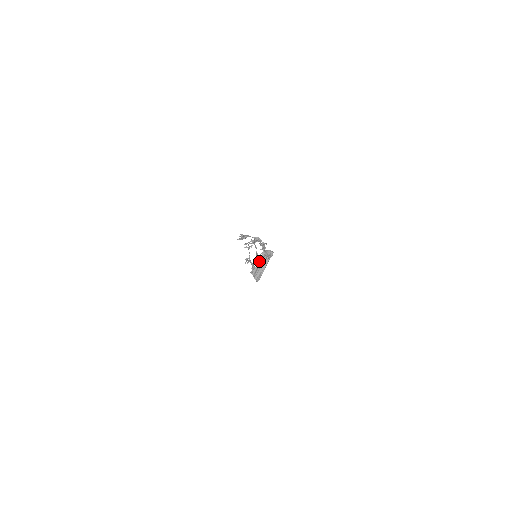
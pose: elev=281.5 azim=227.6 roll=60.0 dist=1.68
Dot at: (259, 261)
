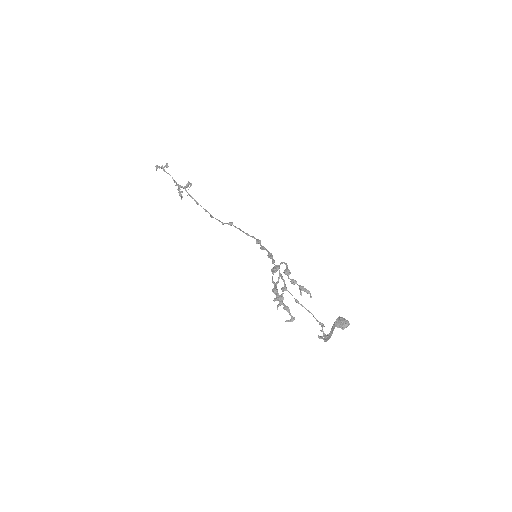
Dot at: (330, 331)
